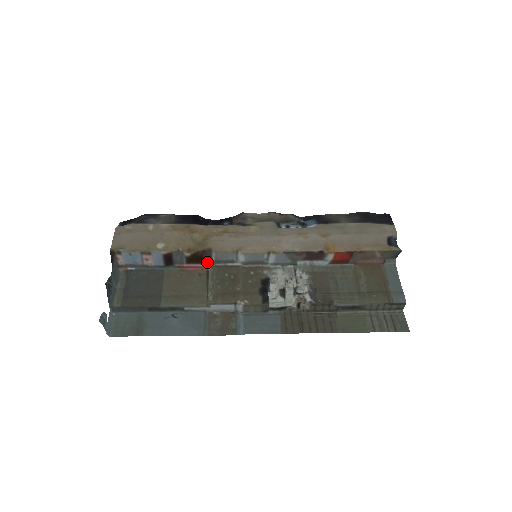
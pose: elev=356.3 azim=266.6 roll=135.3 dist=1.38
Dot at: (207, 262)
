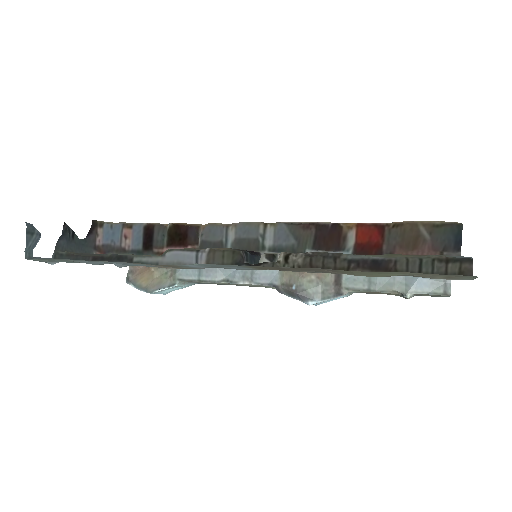
Dot at: (191, 246)
